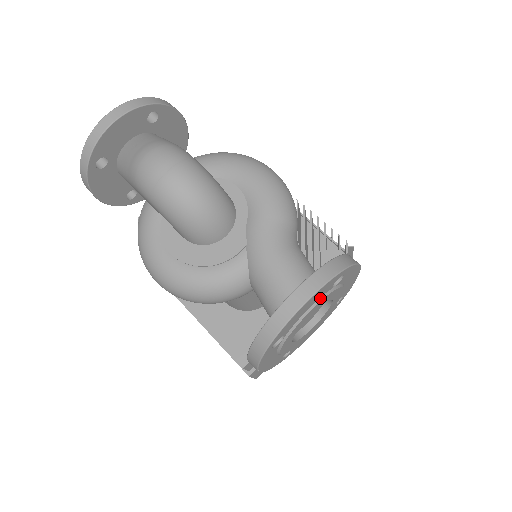
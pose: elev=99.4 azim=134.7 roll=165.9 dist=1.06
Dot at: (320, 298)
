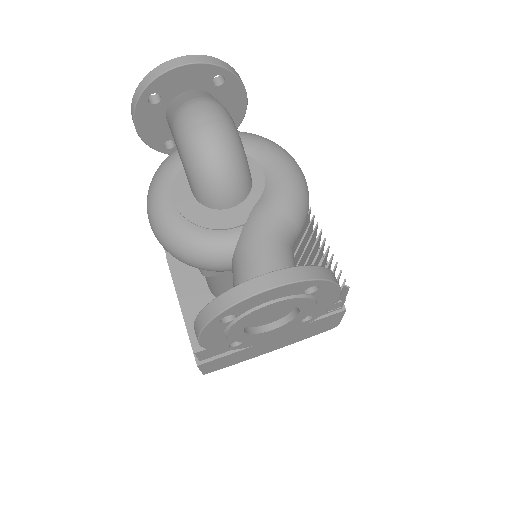
Dot at: (287, 296)
